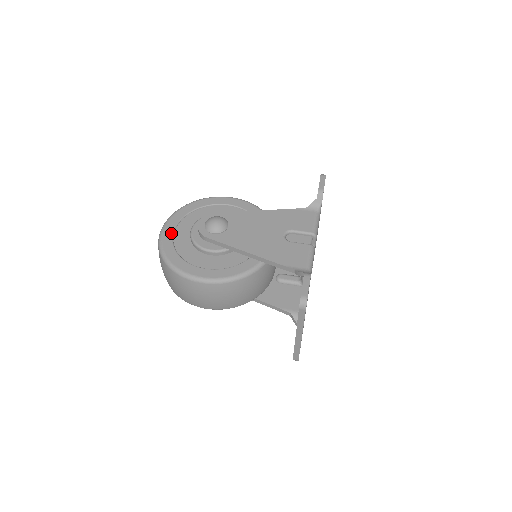
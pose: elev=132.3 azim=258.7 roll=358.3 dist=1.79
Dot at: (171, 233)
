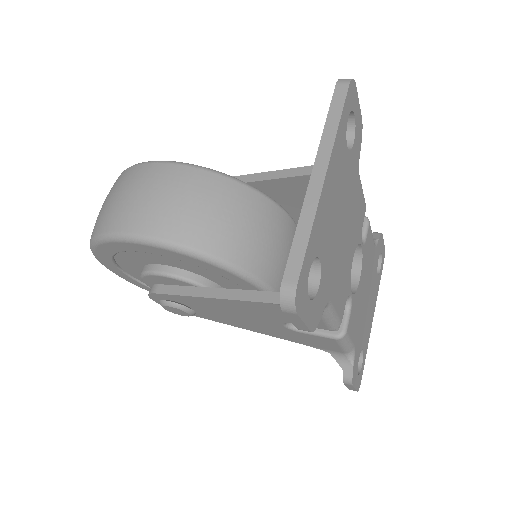
Dot at: occluded
